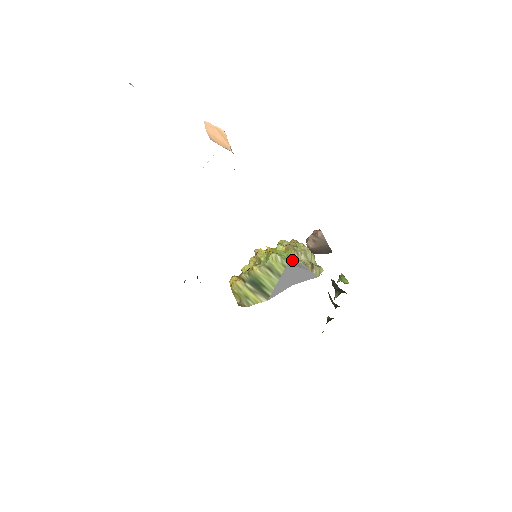
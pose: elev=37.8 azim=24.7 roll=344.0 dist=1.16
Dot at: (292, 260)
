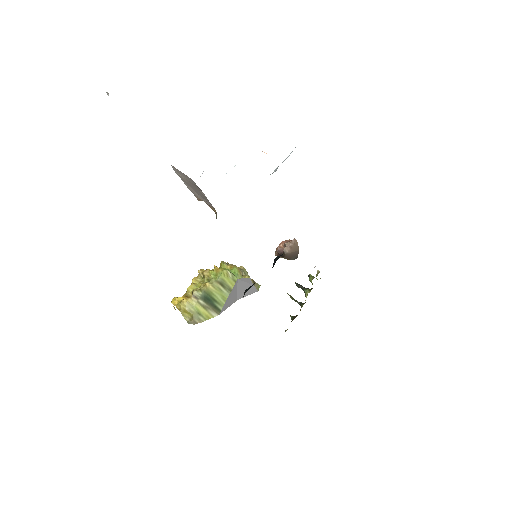
Dot at: (240, 276)
